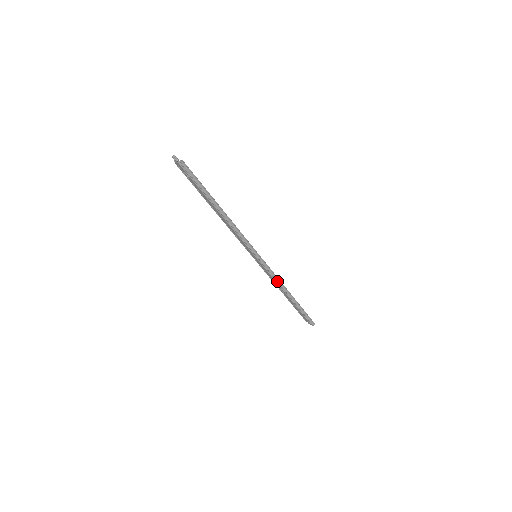
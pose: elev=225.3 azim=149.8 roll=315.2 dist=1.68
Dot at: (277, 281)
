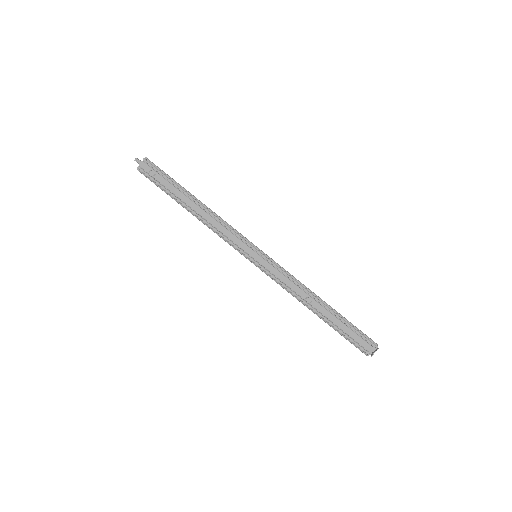
Dot at: (295, 280)
